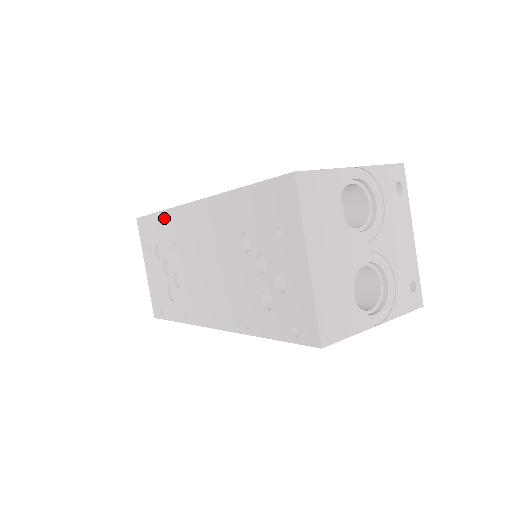
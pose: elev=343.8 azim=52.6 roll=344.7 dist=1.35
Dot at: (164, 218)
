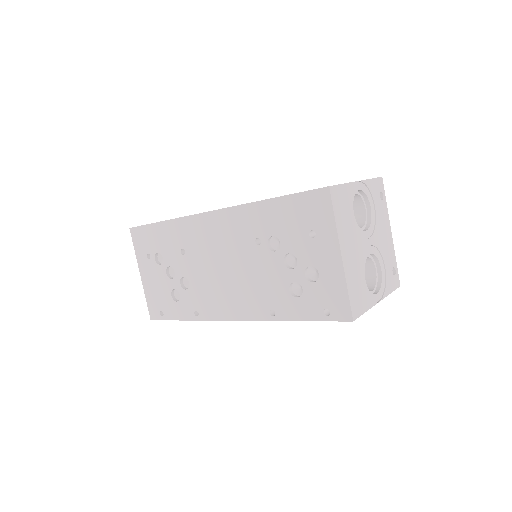
Dot at: (170, 227)
